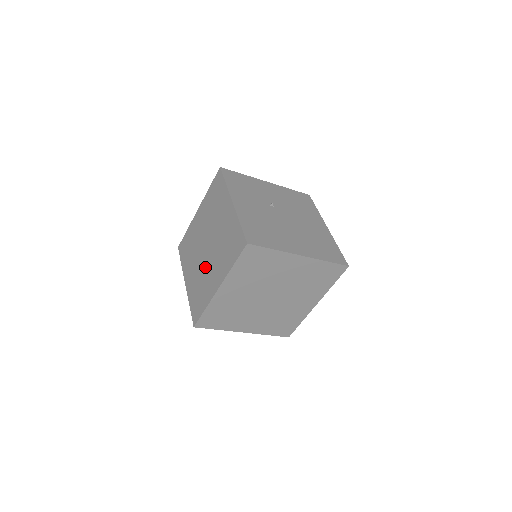
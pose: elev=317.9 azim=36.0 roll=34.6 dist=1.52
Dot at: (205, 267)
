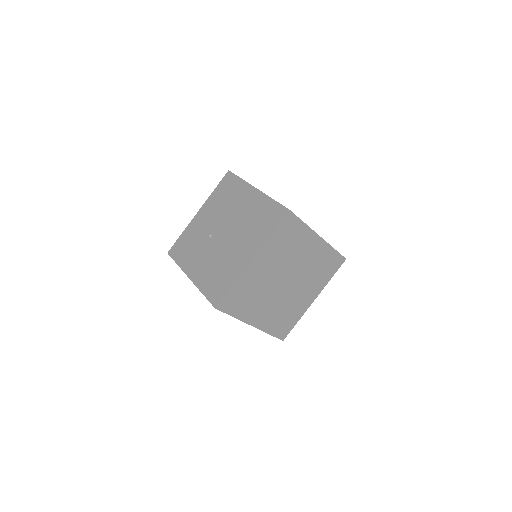
Dot at: occluded
